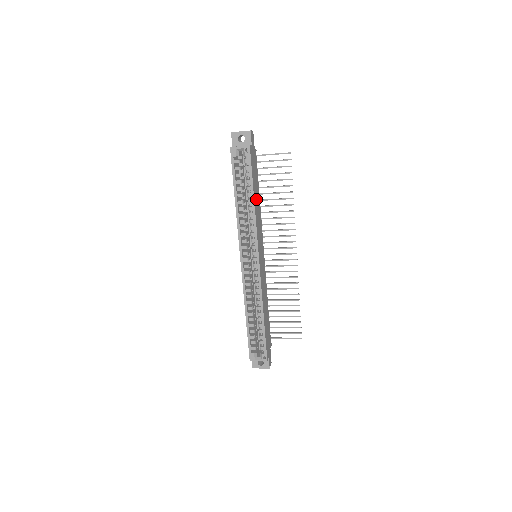
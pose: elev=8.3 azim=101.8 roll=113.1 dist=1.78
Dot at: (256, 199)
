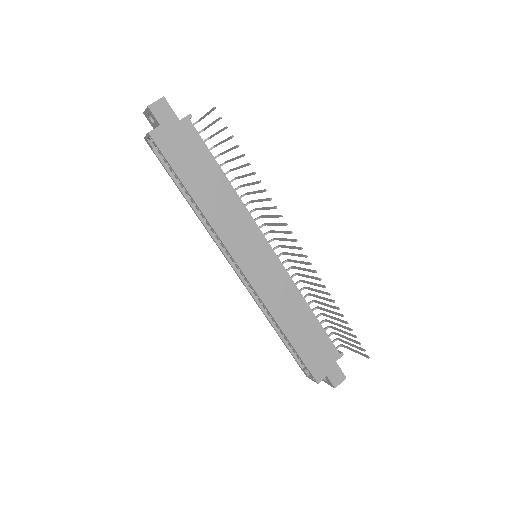
Dot at: (207, 191)
